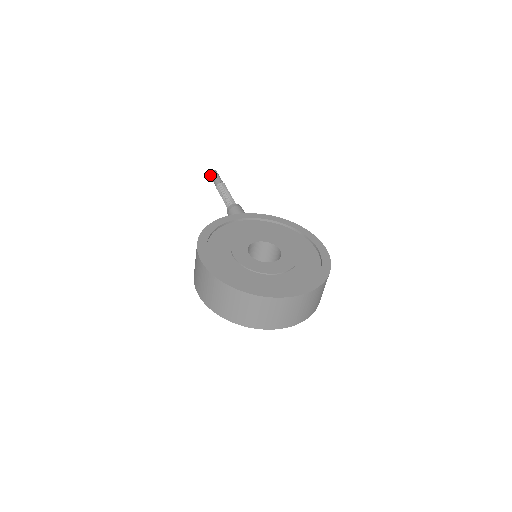
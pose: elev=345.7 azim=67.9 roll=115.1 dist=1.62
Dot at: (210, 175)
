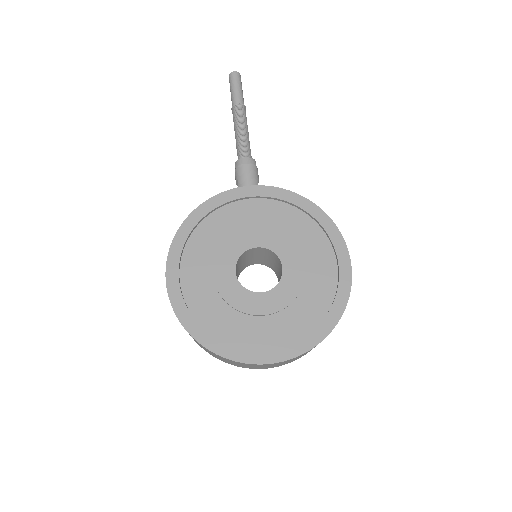
Dot at: occluded
